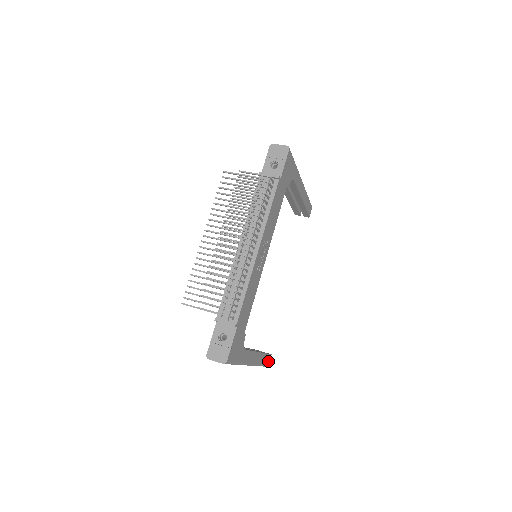
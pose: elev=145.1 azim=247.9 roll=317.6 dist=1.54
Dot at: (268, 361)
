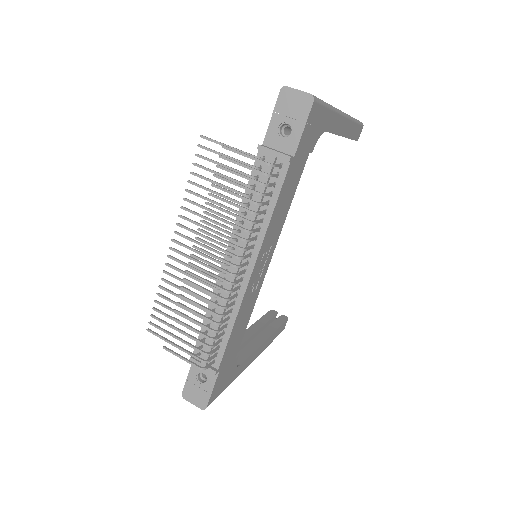
Dot at: (283, 328)
